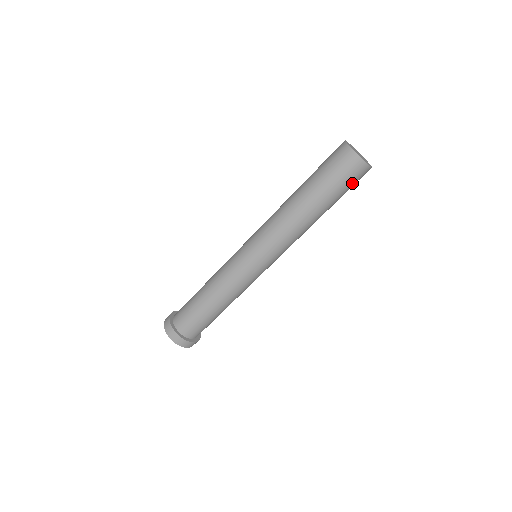
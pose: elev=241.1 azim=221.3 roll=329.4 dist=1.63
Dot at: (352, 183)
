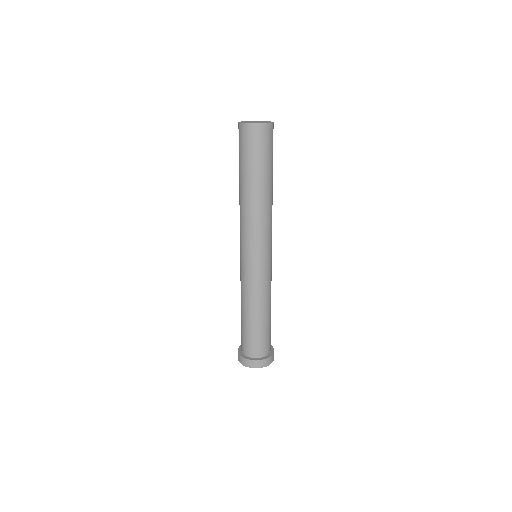
Dot at: (265, 146)
